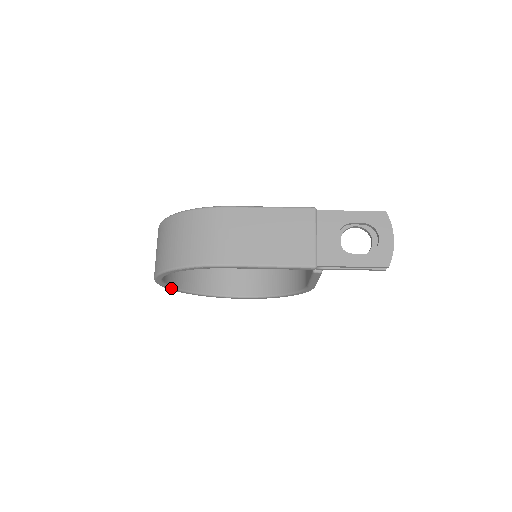
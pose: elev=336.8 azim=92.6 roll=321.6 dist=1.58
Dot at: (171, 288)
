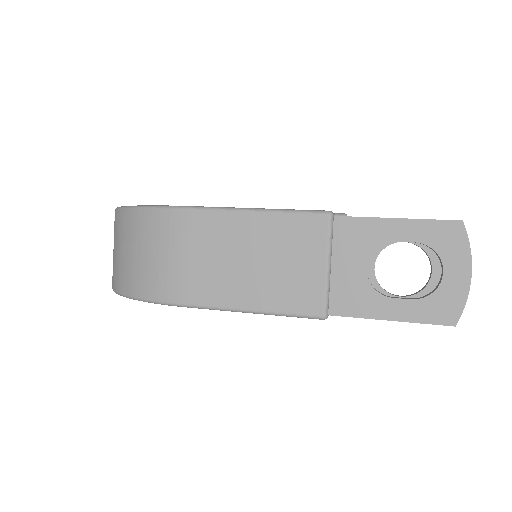
Dot at: occluded
